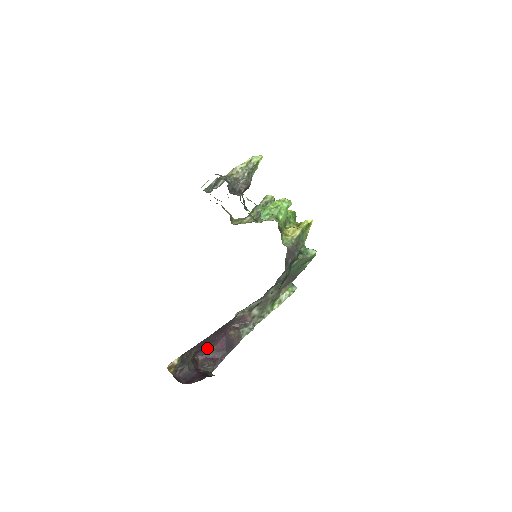
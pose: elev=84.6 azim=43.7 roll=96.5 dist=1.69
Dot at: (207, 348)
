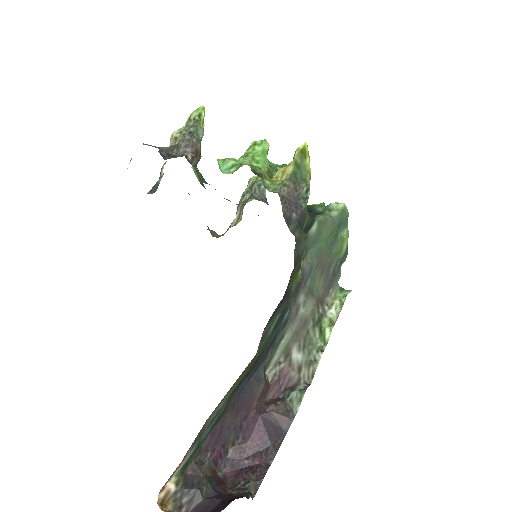
Dot at: (234, 449)
